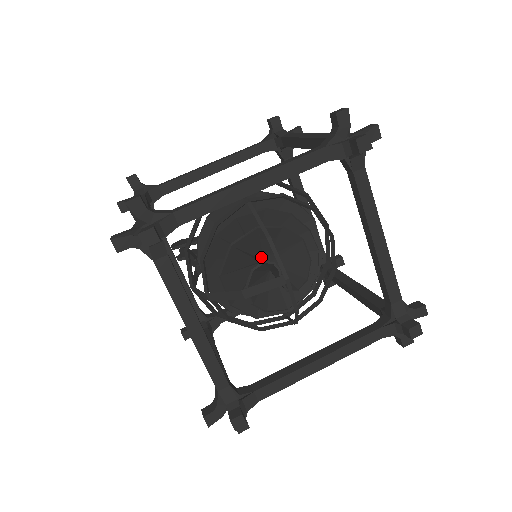
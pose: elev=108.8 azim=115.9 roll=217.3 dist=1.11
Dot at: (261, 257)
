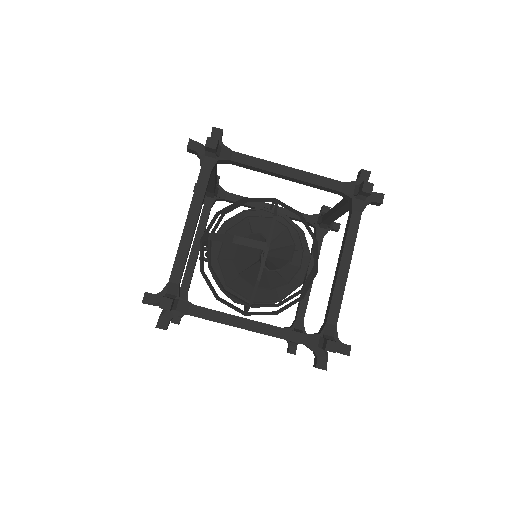
Dot at: occluded
